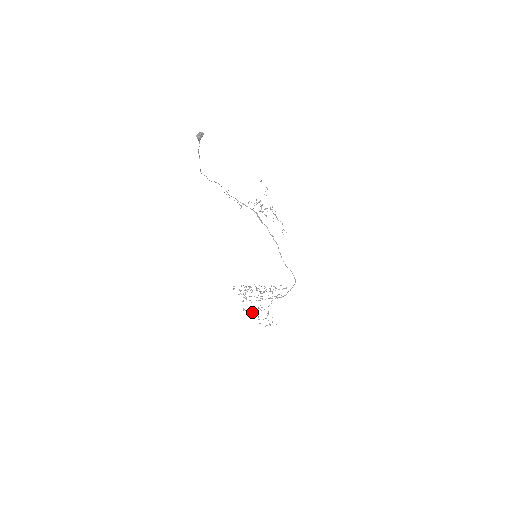
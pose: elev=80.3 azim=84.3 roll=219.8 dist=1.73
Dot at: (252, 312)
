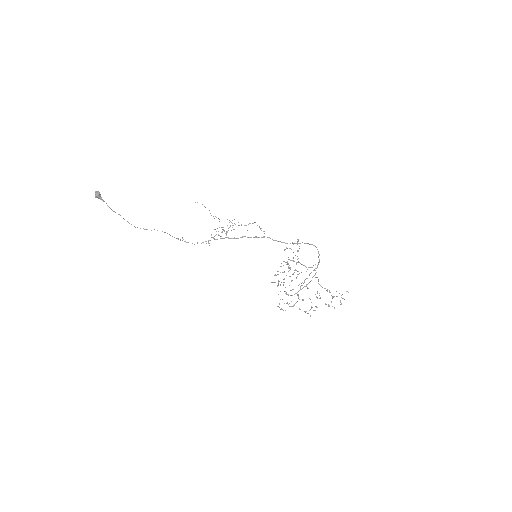
Dot at: (317, 307)
